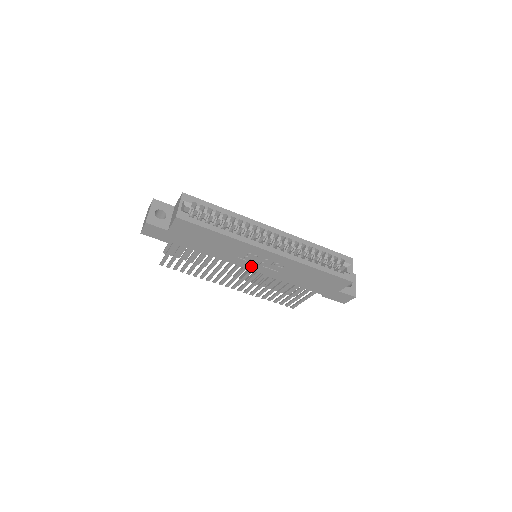
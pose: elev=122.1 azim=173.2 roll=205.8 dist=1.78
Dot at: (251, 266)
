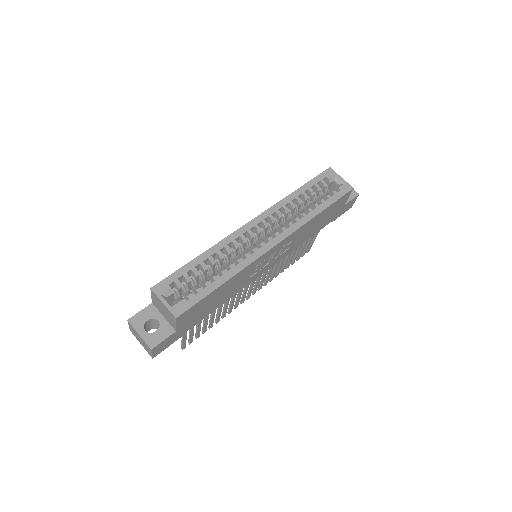
Dot at: (264, 270)
